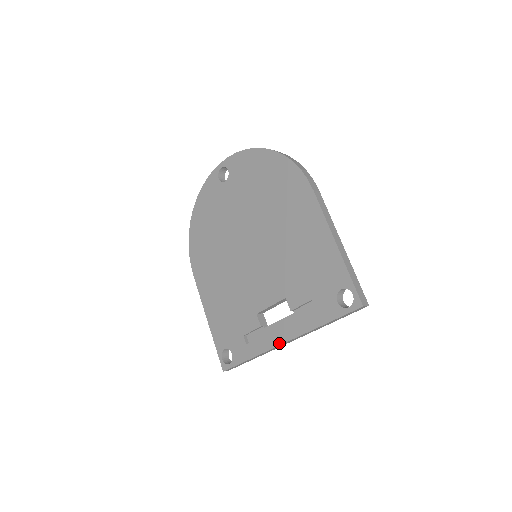
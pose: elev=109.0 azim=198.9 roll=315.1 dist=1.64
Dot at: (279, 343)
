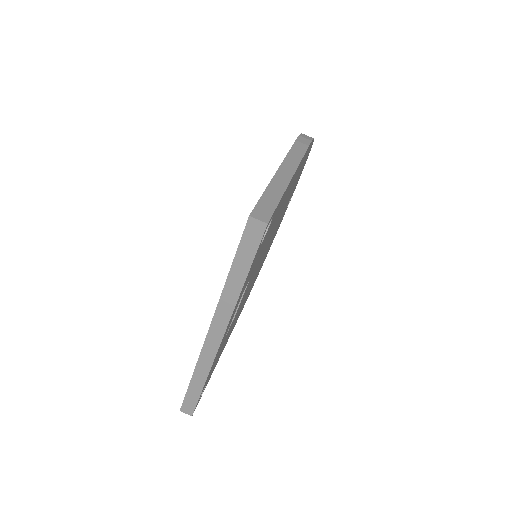
Dot at: (206, 336)
